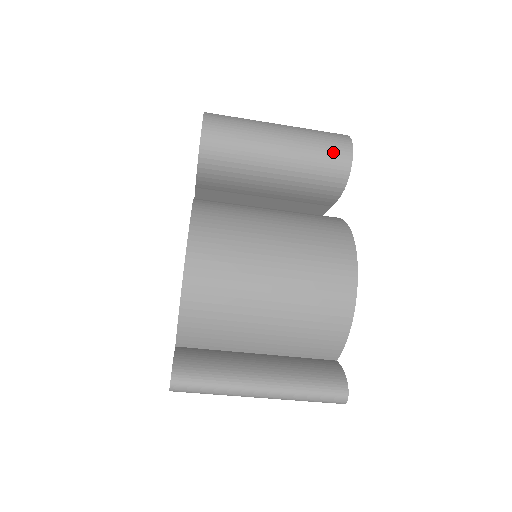
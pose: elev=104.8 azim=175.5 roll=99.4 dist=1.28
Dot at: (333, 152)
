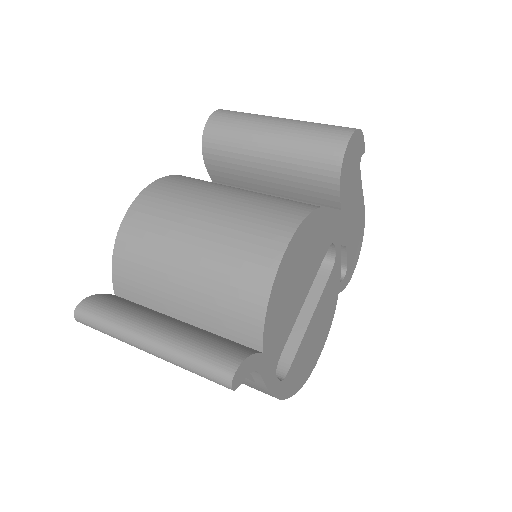
Dot at: (327, 137)
